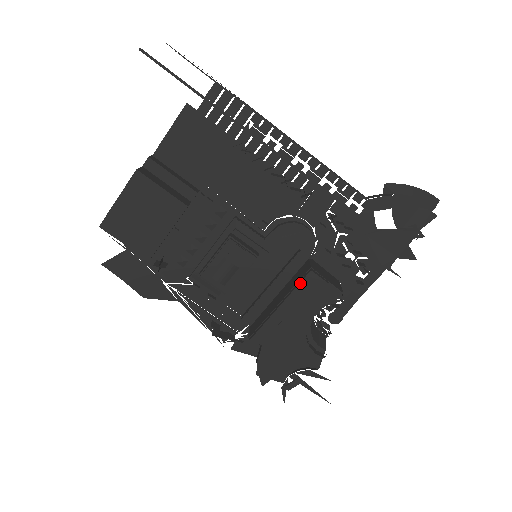
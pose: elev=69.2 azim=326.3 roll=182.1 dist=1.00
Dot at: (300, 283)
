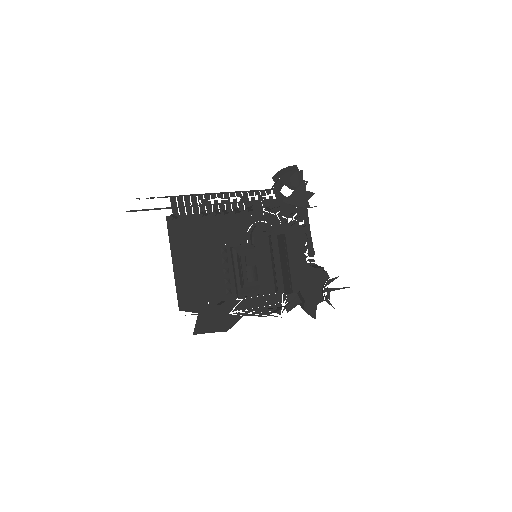
Dot at: (287, 244)
